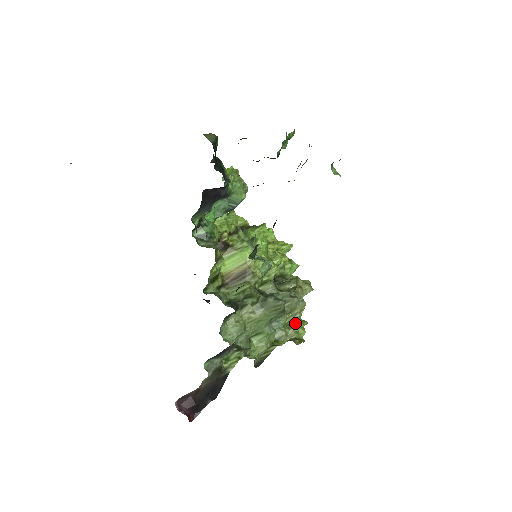
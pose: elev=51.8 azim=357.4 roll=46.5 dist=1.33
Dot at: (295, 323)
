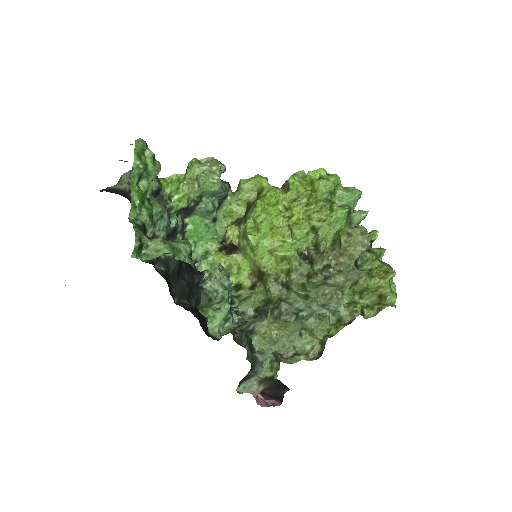
Dot at: (364, 289)
